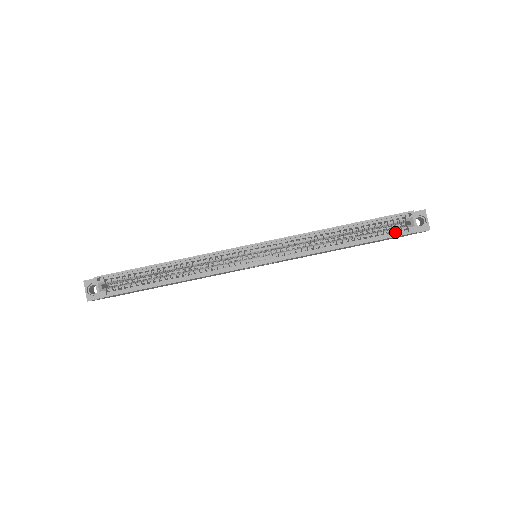
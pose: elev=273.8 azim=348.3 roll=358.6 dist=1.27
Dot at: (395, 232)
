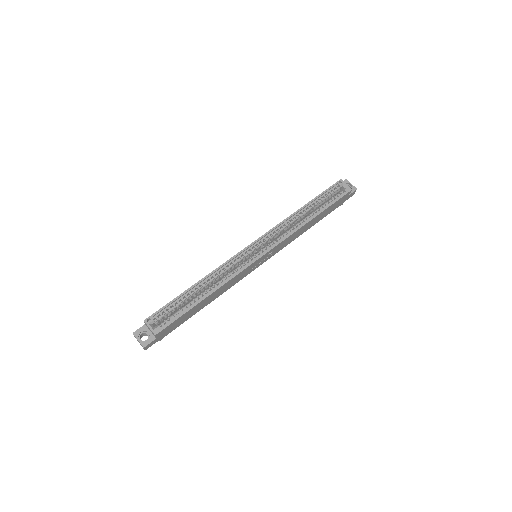
Dot at: (338, 196)
